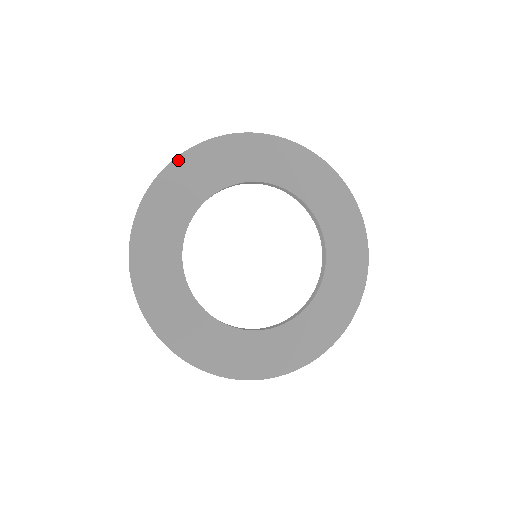
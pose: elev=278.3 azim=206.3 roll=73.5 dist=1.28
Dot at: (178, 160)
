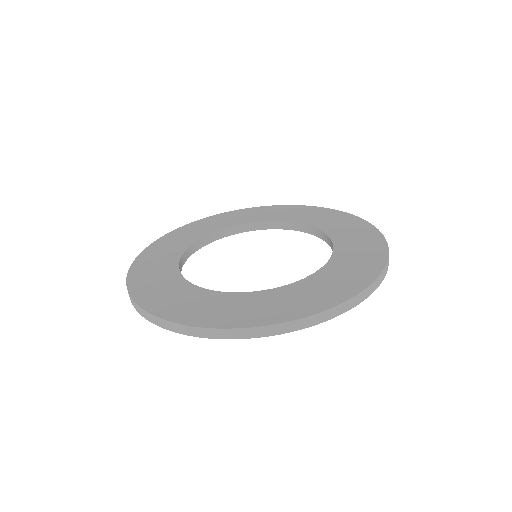
Dot at: (250, 209)
